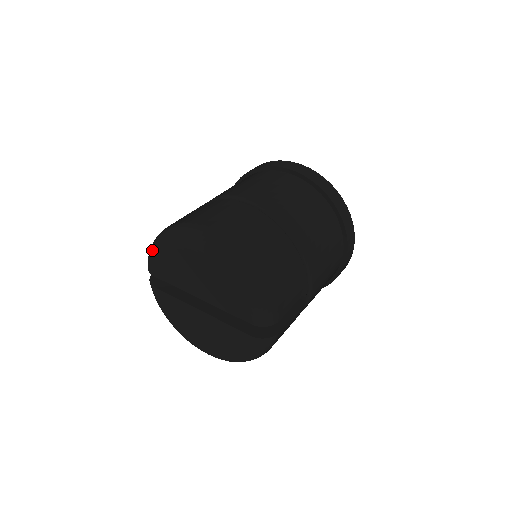
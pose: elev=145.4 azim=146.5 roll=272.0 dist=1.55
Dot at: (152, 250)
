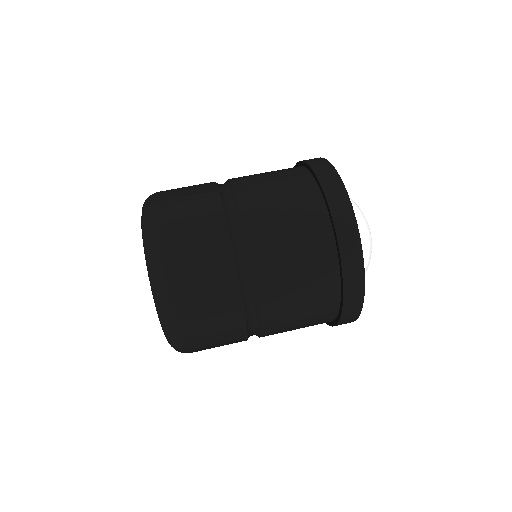
Dot at: (144, 240)
